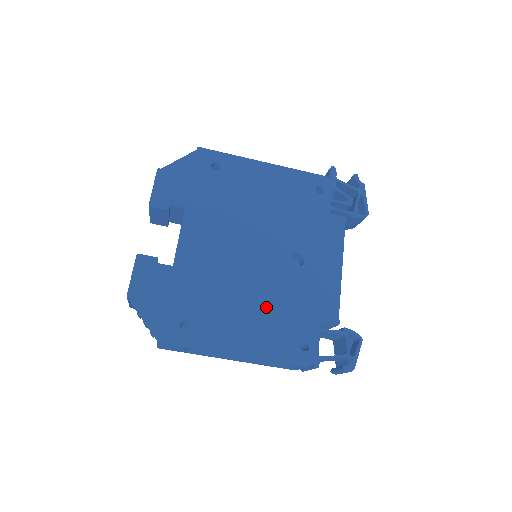
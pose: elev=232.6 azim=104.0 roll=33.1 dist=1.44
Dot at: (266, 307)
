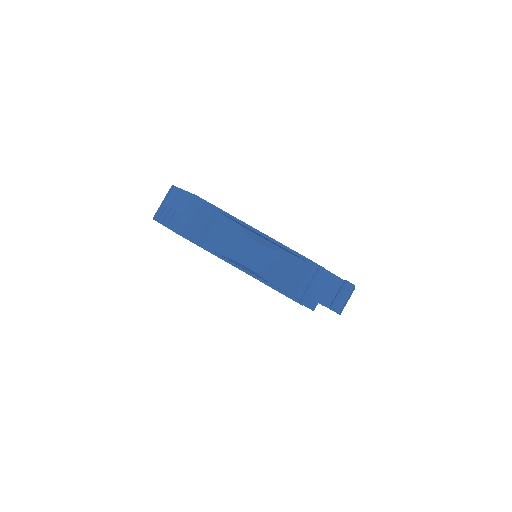
Dot at: occluded
